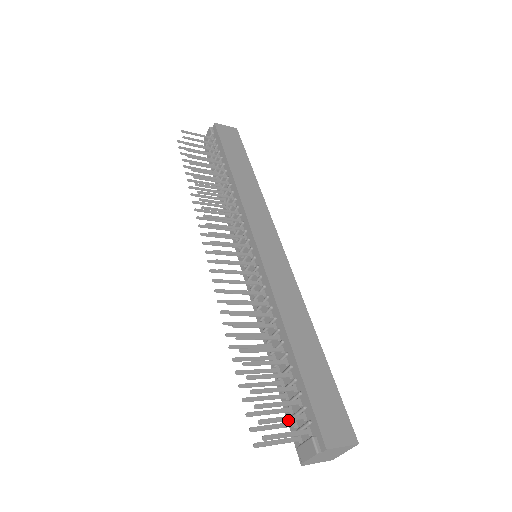
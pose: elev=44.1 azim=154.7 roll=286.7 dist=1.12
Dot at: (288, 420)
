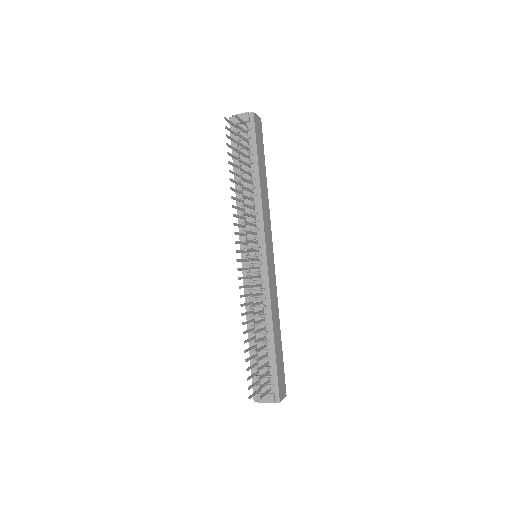
Dot at: occluded
